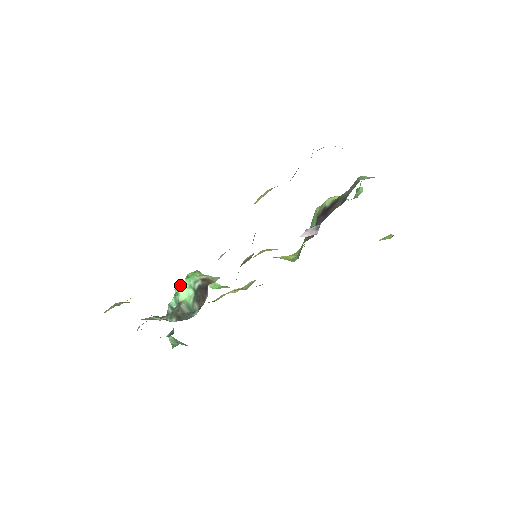
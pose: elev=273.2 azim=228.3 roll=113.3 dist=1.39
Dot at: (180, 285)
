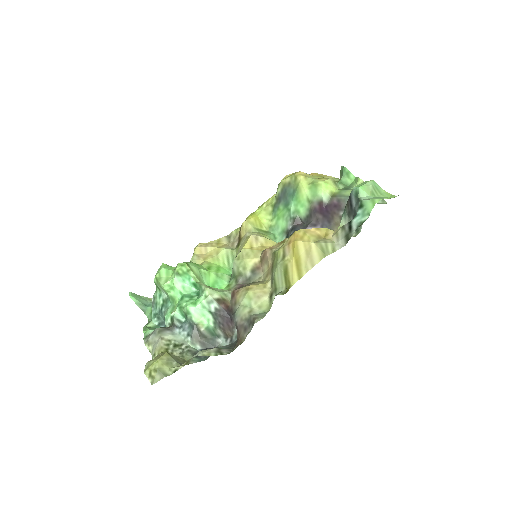
Dot at: (169, 282)
